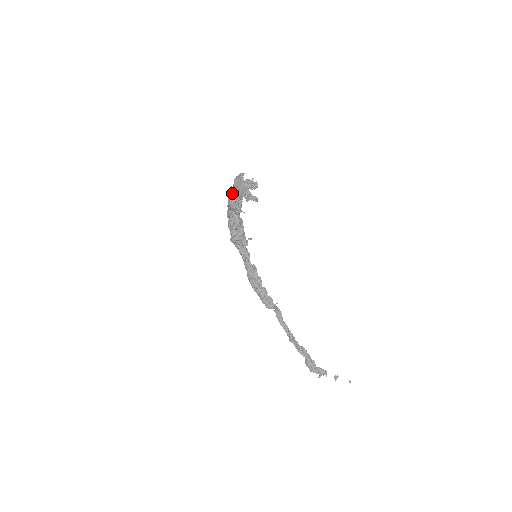
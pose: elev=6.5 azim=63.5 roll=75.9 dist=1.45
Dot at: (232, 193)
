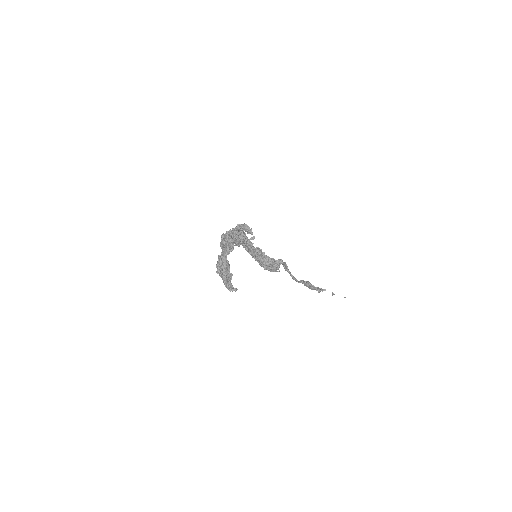
Dot at: occluded
